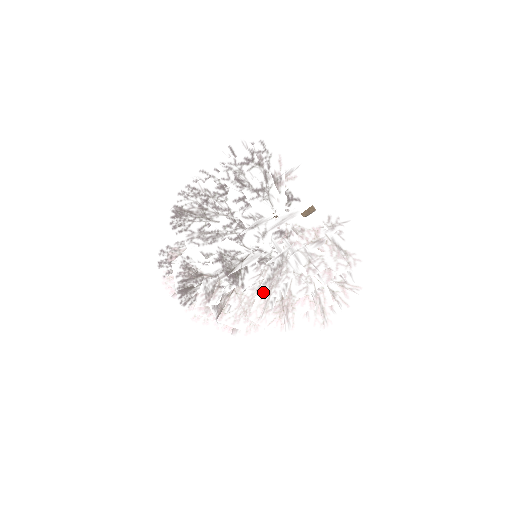
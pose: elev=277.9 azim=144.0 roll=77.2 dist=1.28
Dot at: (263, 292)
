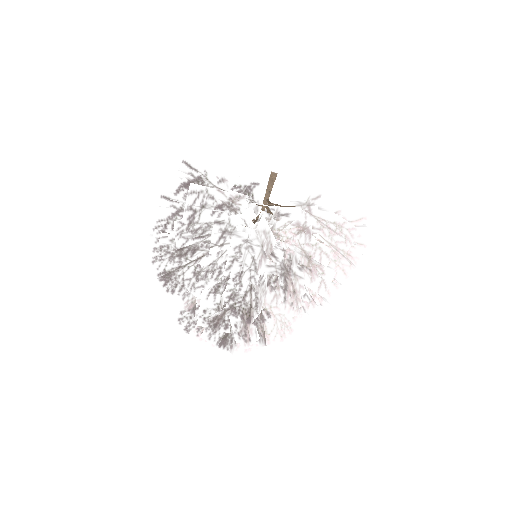
Dot at: (289, 309)
